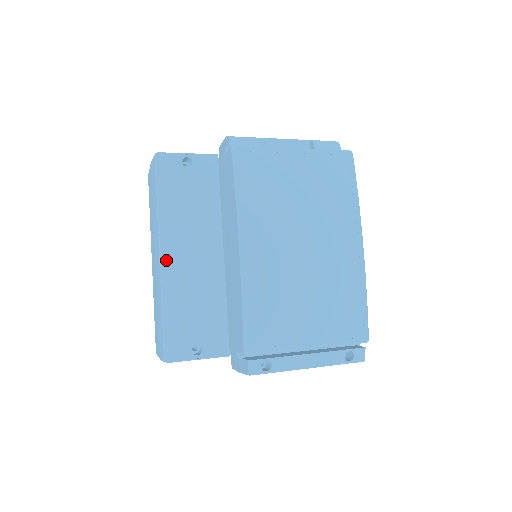
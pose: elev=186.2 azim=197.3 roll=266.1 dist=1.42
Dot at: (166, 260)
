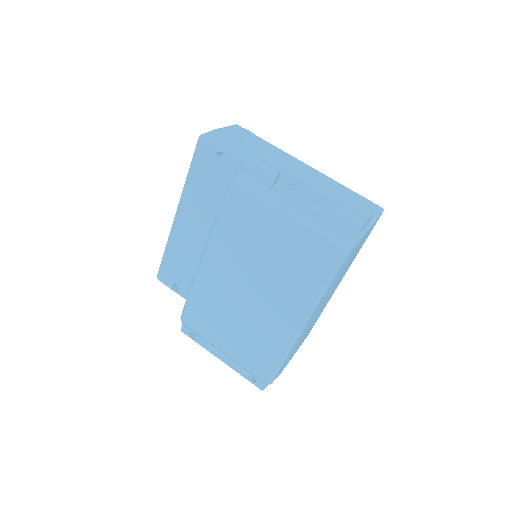
Dot at: (178, 220)
